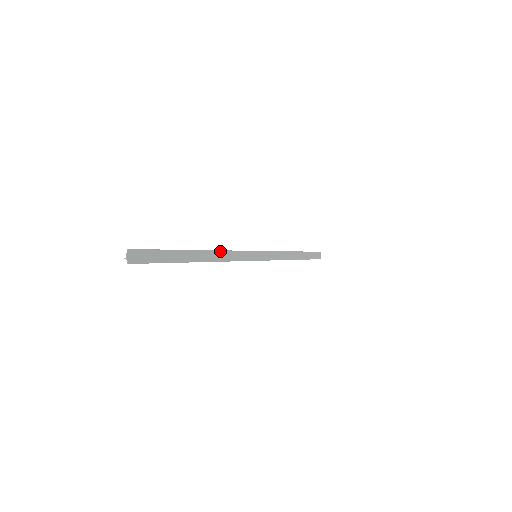
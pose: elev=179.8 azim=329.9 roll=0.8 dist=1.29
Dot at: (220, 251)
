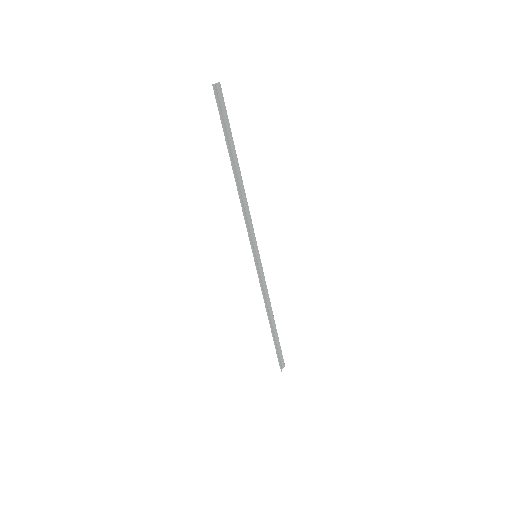
Dot at: (246, 199)
